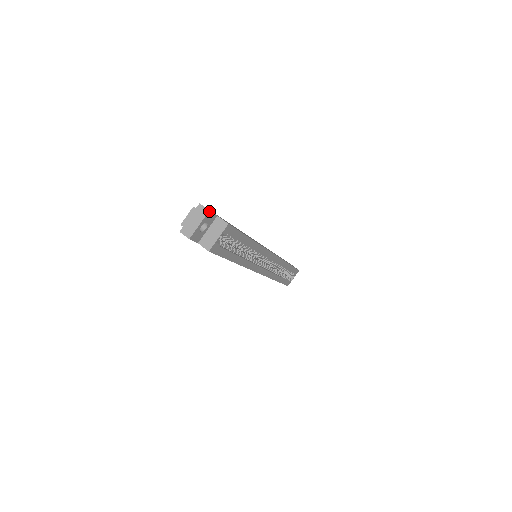
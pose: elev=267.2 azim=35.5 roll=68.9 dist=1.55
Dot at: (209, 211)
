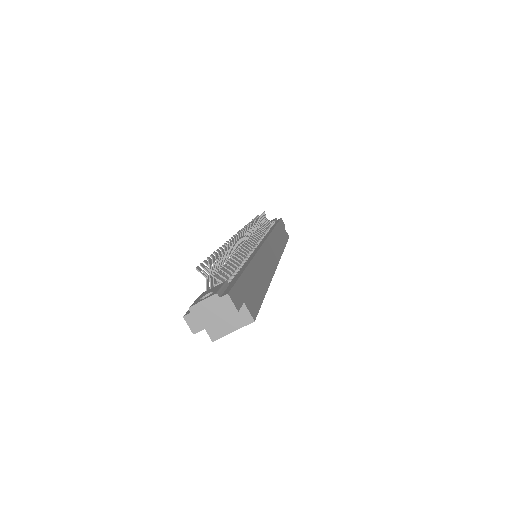
Dot at: (237, 311)
